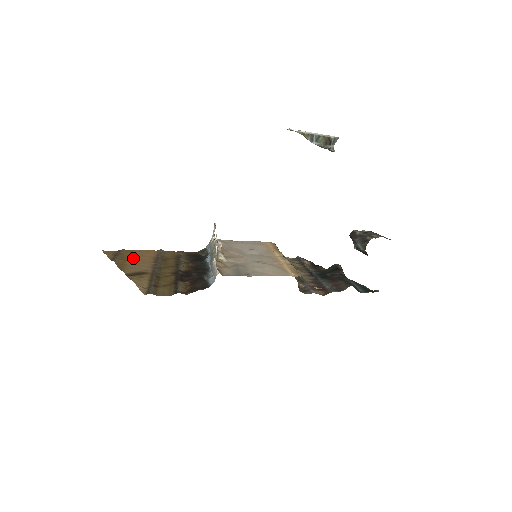
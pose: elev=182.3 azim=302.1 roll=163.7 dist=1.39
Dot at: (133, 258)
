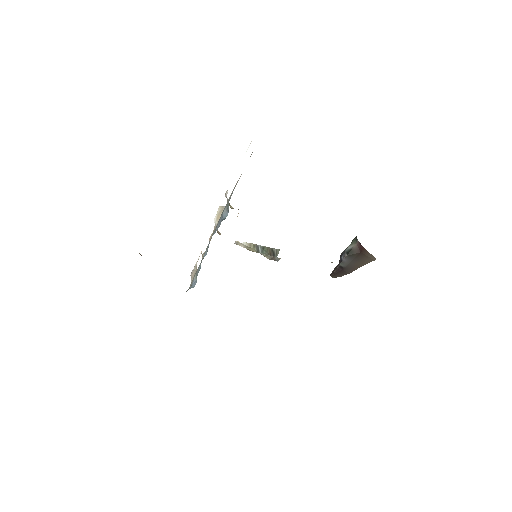
Dot at: occluded
